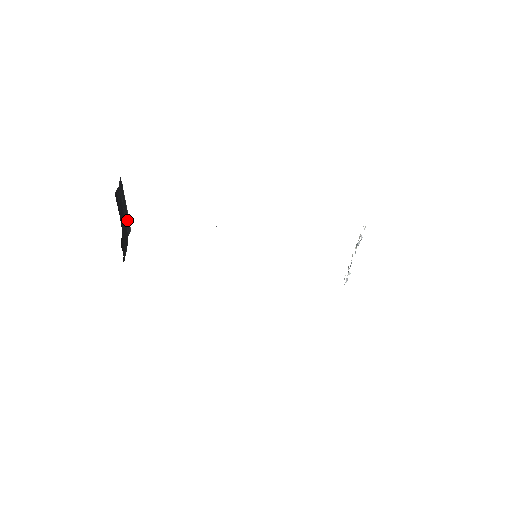
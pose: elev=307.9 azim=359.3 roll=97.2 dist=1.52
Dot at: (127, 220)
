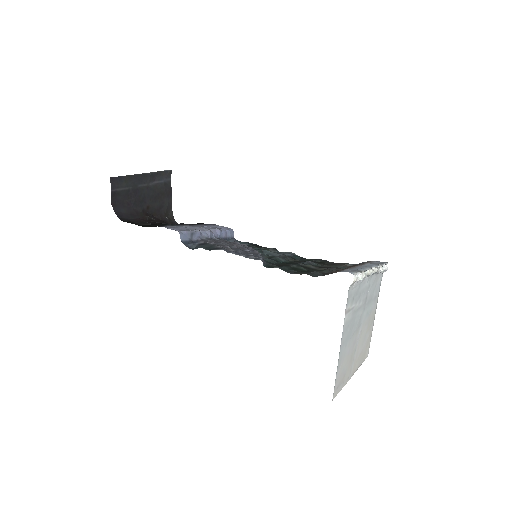
Dot at: (157, 174)
